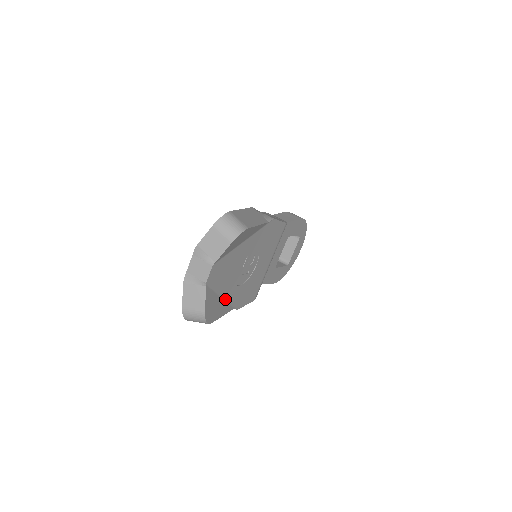
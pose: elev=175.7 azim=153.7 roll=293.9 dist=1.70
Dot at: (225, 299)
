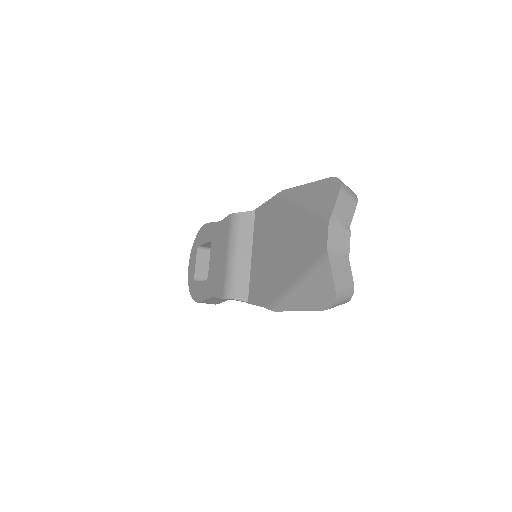
Dot at: occluded
